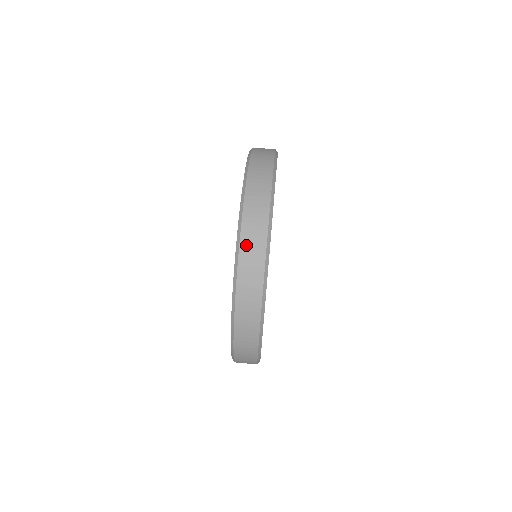
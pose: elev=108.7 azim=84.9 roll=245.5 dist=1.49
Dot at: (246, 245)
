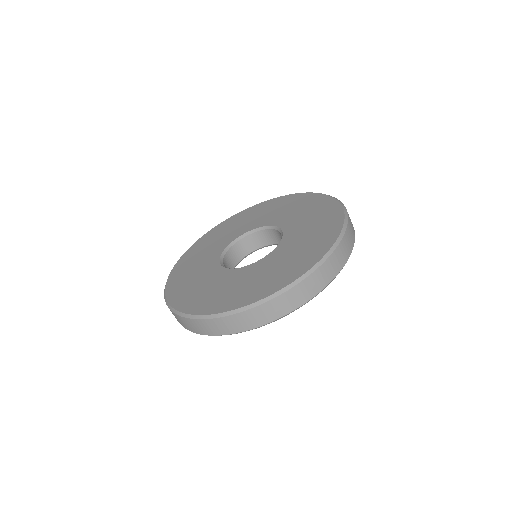
Dot at: (212, 323)
